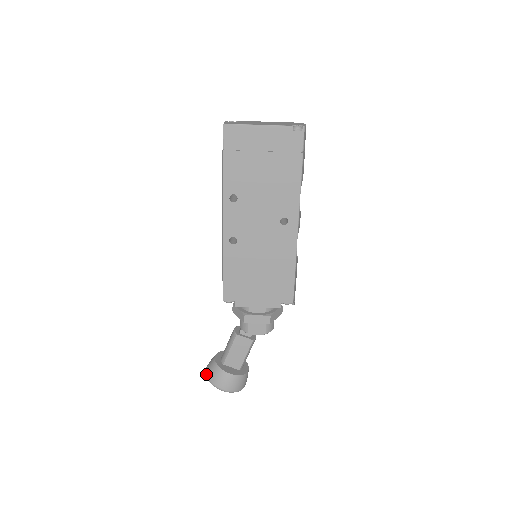
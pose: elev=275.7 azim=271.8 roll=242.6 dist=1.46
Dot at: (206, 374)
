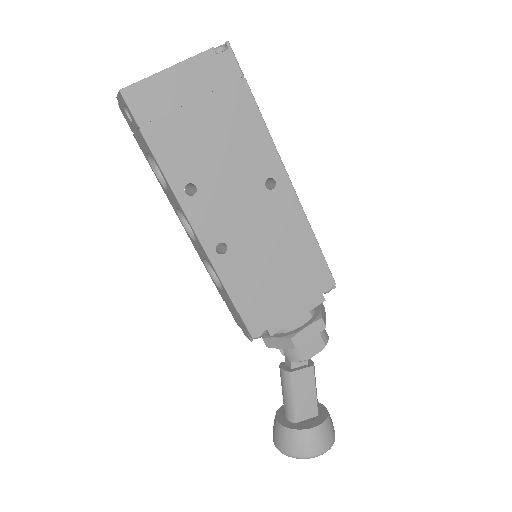
Dot at: (282, 451)
